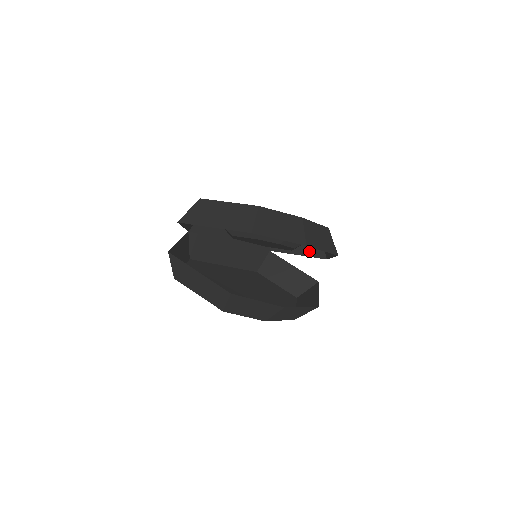
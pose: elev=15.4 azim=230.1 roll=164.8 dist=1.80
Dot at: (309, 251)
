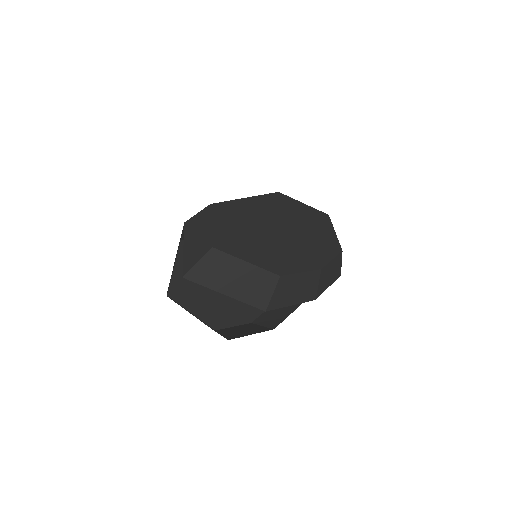
Dot at: occluded
